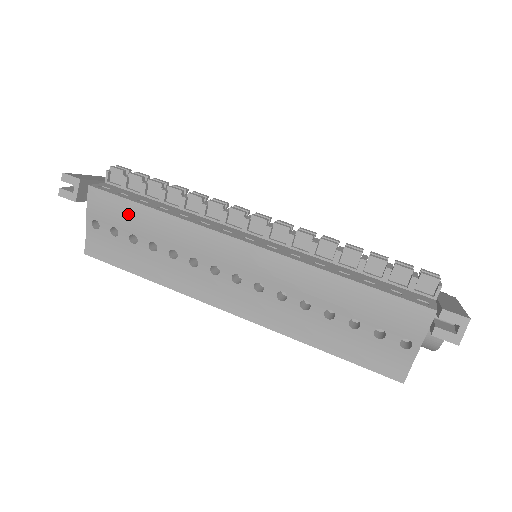
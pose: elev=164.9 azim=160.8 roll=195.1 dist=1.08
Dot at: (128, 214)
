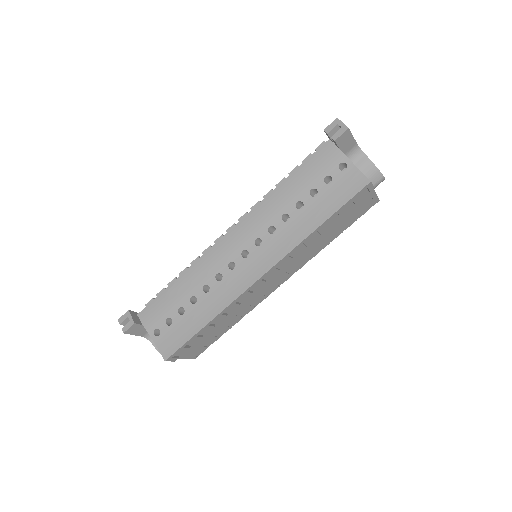
Dot at: (167, 300)
